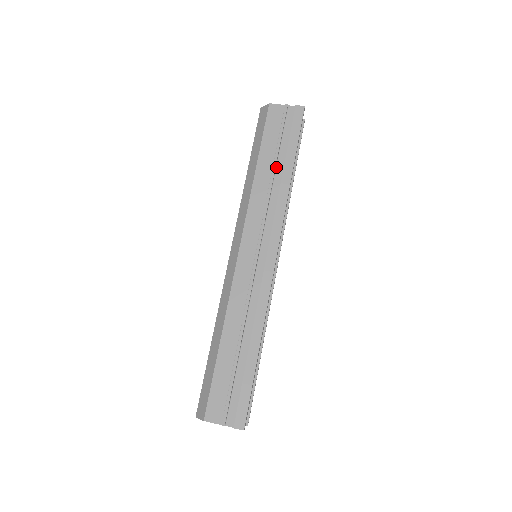
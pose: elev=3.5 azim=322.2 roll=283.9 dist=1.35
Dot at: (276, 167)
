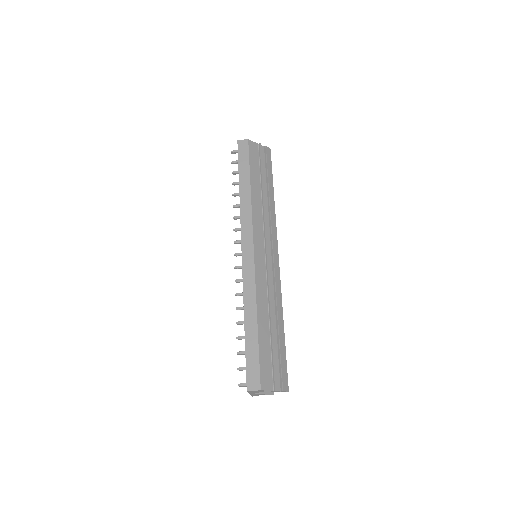
Dot at: (263, 188)
